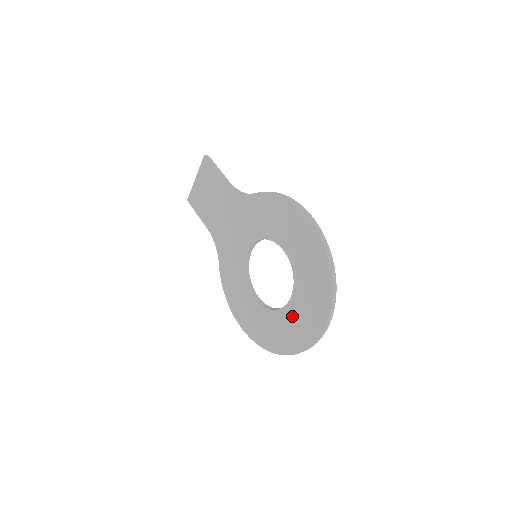
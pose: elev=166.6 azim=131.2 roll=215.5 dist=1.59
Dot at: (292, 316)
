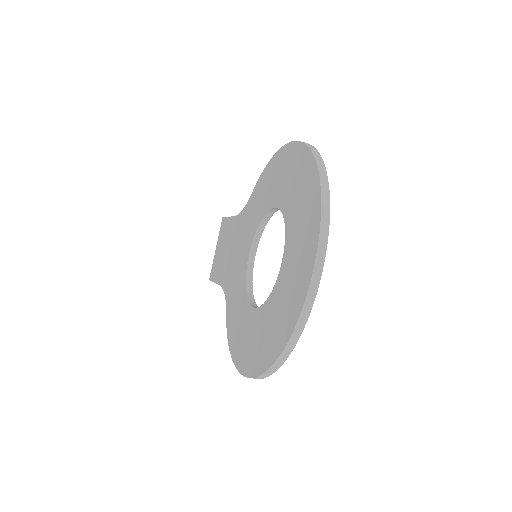
Dot at: (286, 273)
